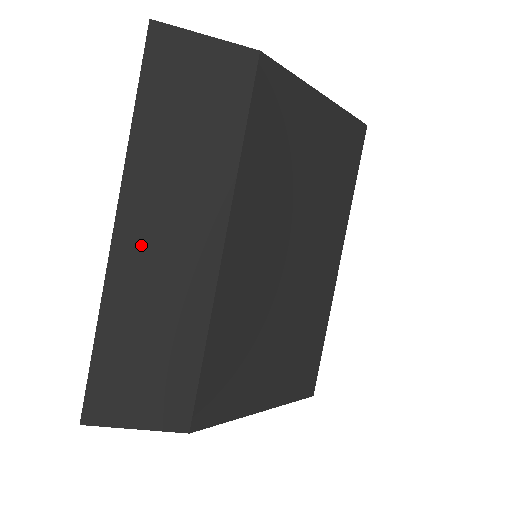
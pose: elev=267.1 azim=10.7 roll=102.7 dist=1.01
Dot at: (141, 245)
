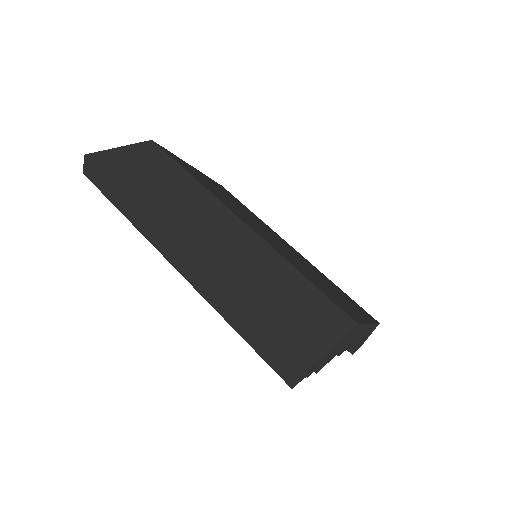
Dot at: (203, 248)
